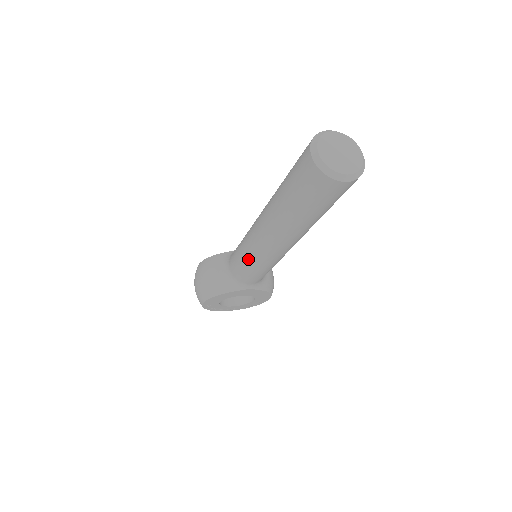
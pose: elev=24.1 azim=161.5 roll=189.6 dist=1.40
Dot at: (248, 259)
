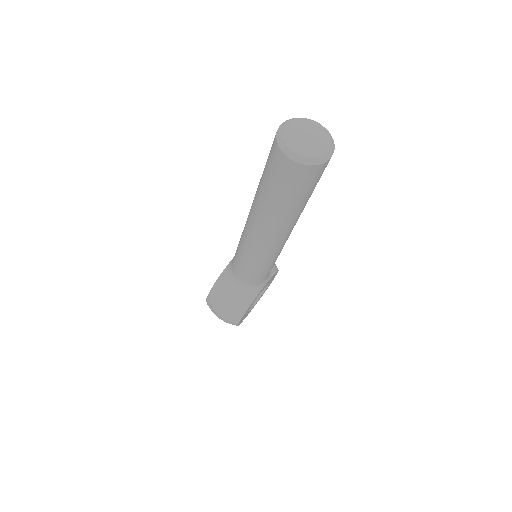
Dot at: (260, 265)
